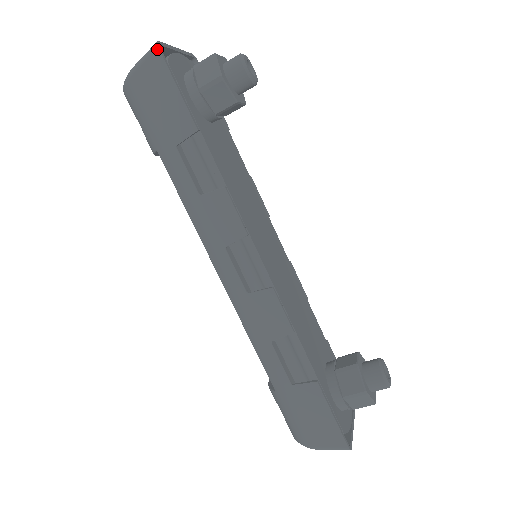
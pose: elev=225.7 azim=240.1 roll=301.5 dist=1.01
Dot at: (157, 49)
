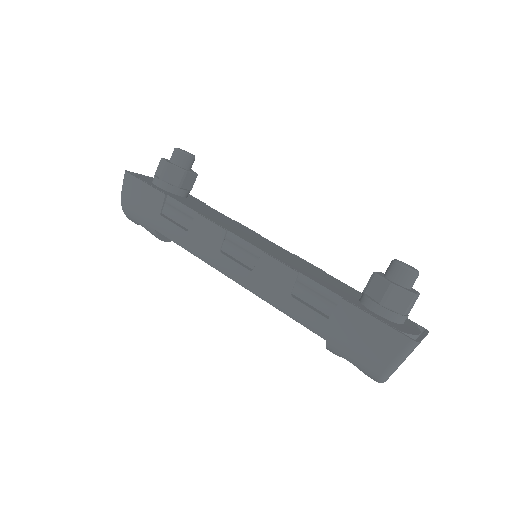
Dot at: (126, 173)
